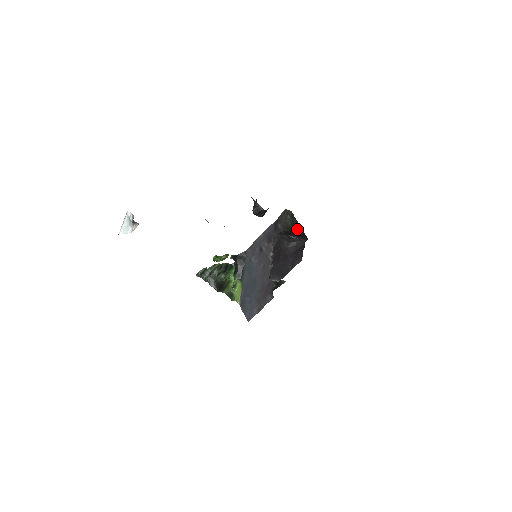
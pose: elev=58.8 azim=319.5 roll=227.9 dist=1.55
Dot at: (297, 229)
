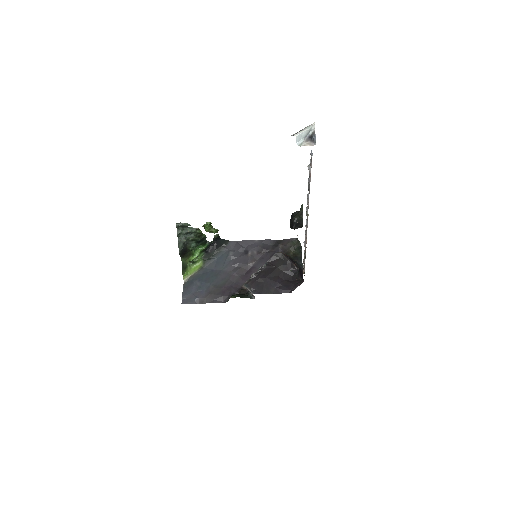
Dot at: (298, 263)
